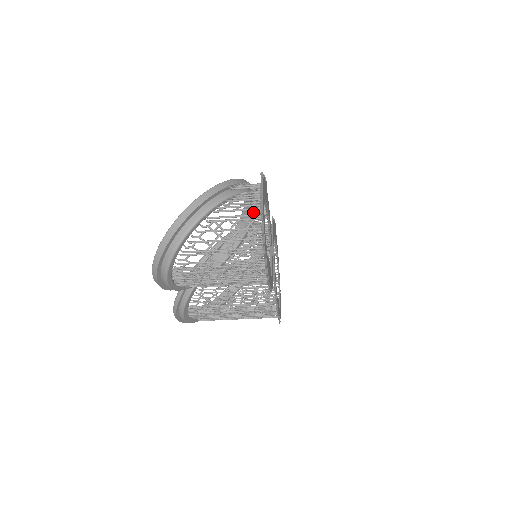
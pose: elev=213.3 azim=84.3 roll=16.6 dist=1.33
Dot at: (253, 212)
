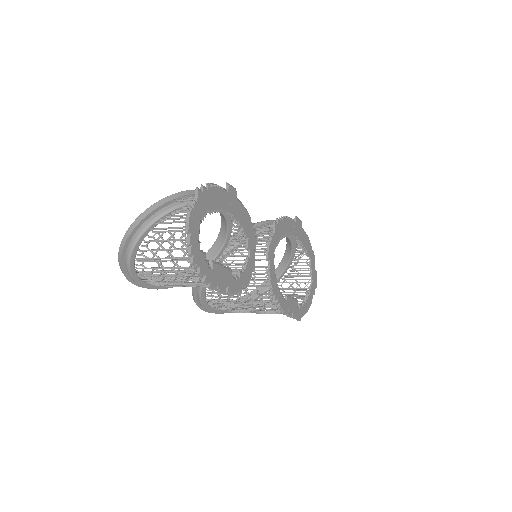
Dot at: (225, 218)
